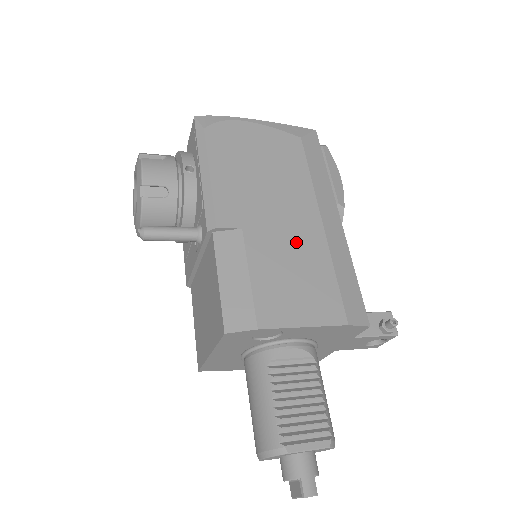
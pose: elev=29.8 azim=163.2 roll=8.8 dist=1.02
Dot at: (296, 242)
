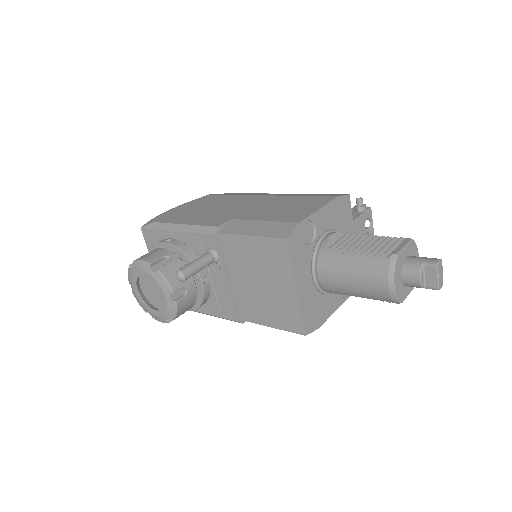
Dot at: (266, 204)
